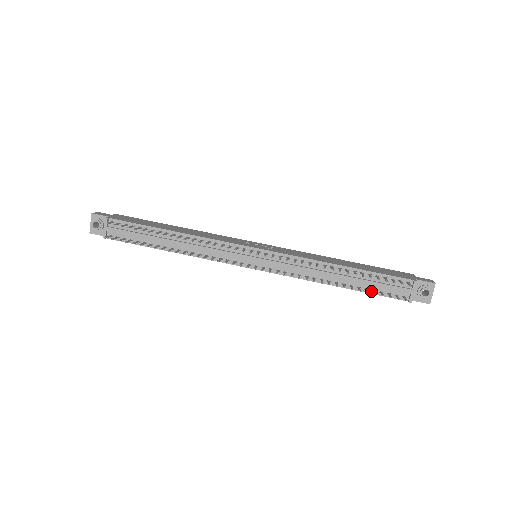
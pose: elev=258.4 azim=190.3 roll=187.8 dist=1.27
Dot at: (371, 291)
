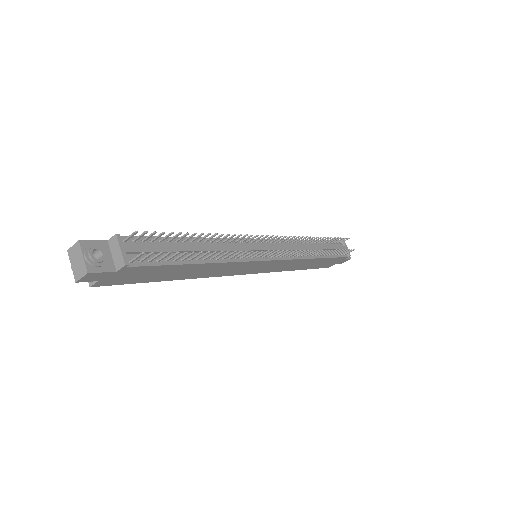
Dot at: (332, 255)
